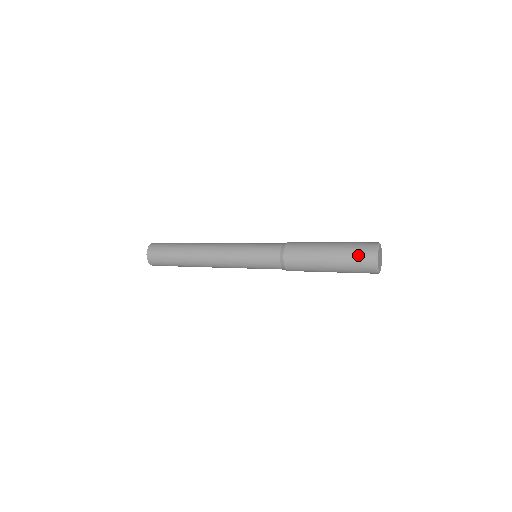
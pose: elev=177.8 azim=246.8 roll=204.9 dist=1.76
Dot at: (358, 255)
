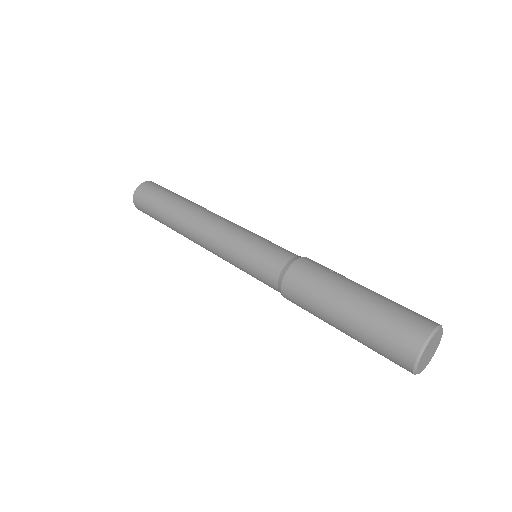
Dot at: (386, 347)
